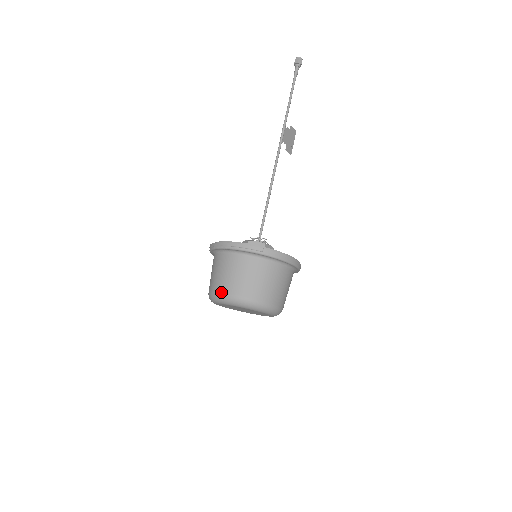
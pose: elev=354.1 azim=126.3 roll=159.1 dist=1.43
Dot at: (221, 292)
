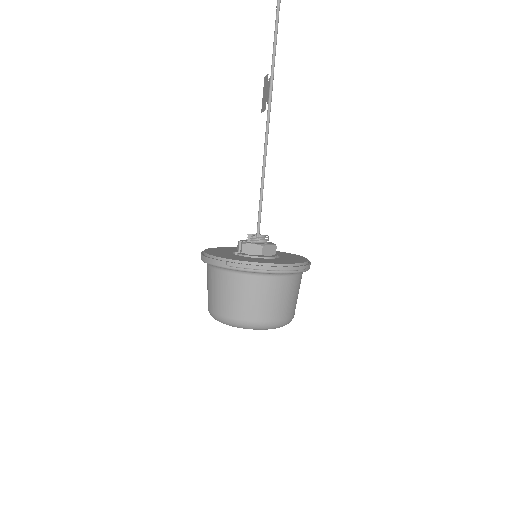
Dot at: (261, 321)
